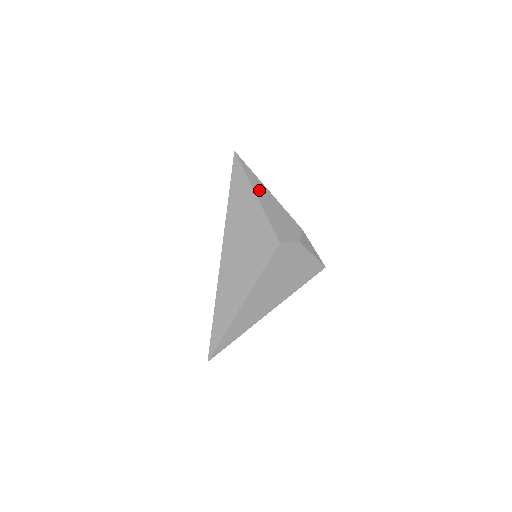
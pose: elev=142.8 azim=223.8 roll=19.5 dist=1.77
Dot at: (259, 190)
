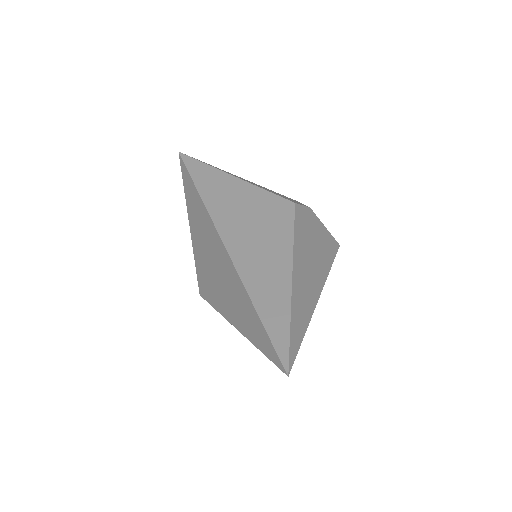
Dot at: (231, 174)
